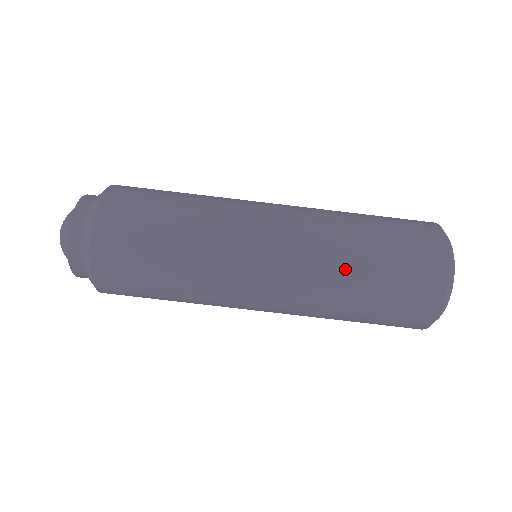
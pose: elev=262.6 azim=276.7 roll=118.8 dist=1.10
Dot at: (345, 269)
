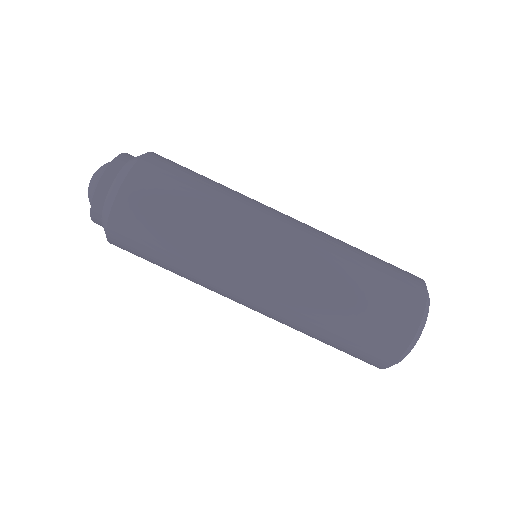
Dot at: (339, 272)
